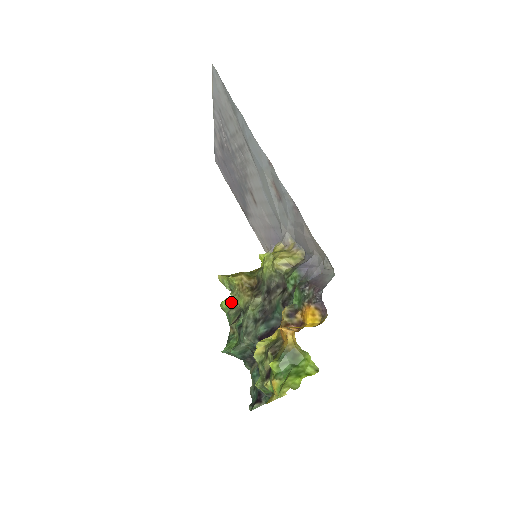
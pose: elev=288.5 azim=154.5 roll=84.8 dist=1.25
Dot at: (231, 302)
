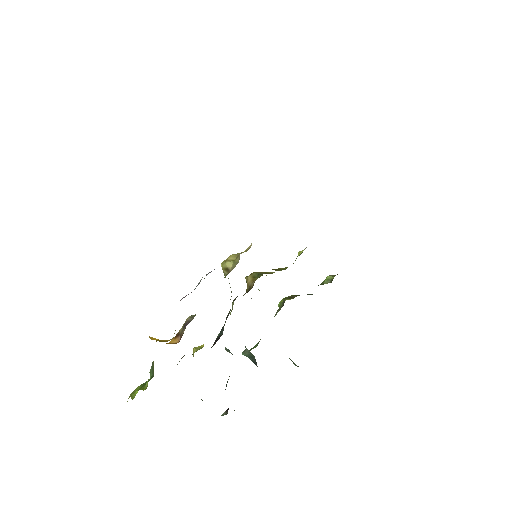
Dot at: (281, 302)
